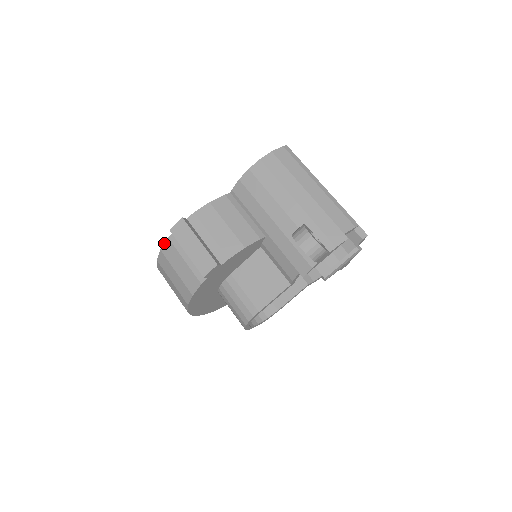
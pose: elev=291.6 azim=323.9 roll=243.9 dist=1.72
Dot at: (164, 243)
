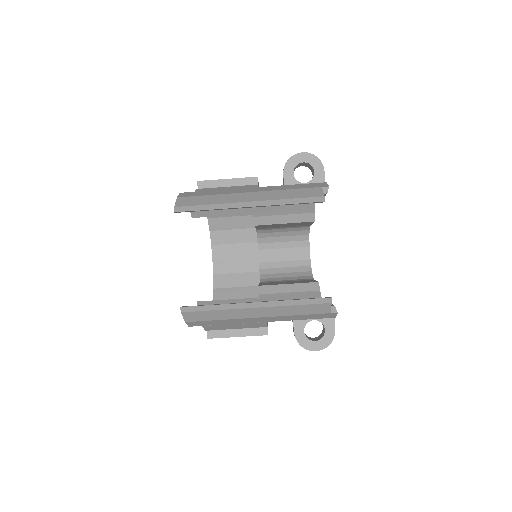
Dot at: occluded
